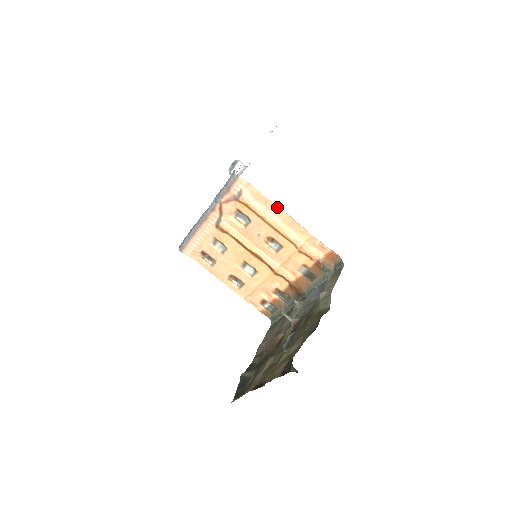
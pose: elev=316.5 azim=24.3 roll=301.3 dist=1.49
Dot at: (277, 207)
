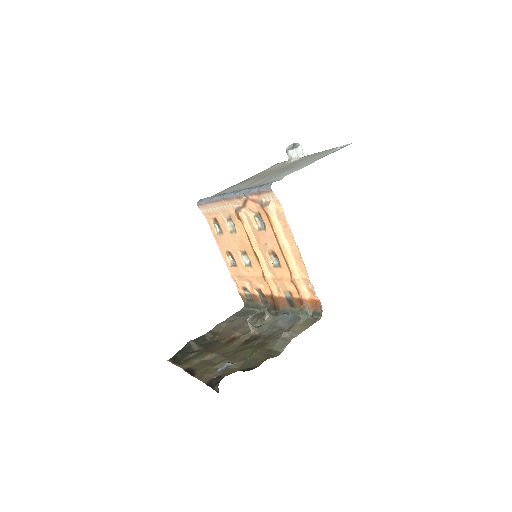
Dot at: occluded
